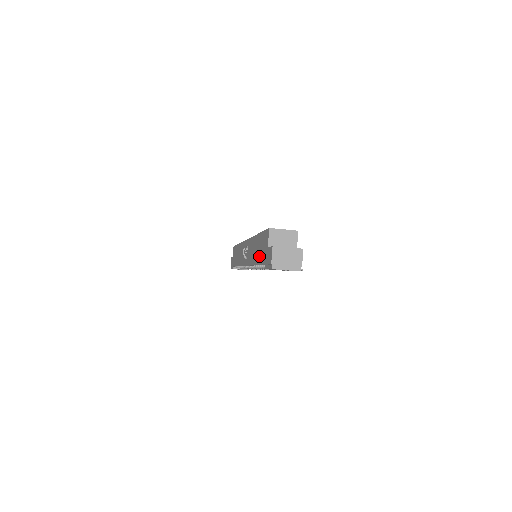
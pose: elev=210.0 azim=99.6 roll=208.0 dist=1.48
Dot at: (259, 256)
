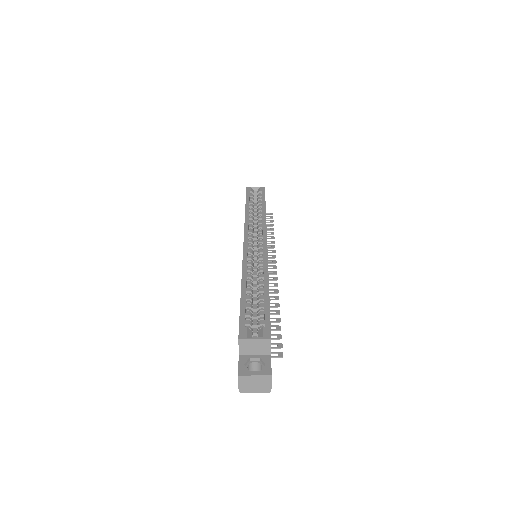
Dot at: occluded
